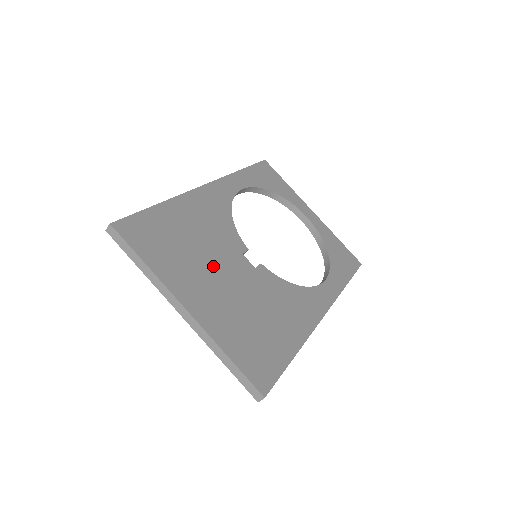
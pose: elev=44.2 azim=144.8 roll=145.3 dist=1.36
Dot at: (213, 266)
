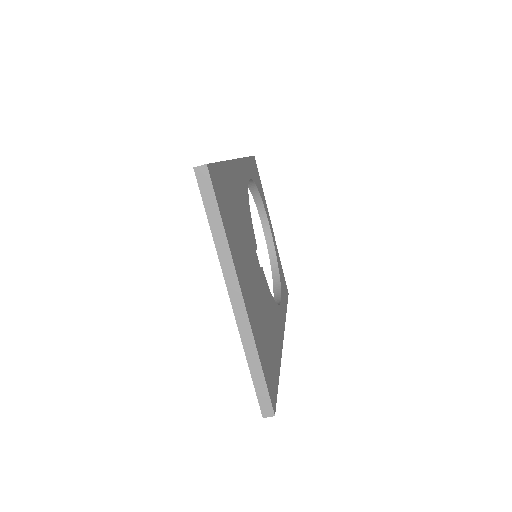
Dot at: (248, 255)
